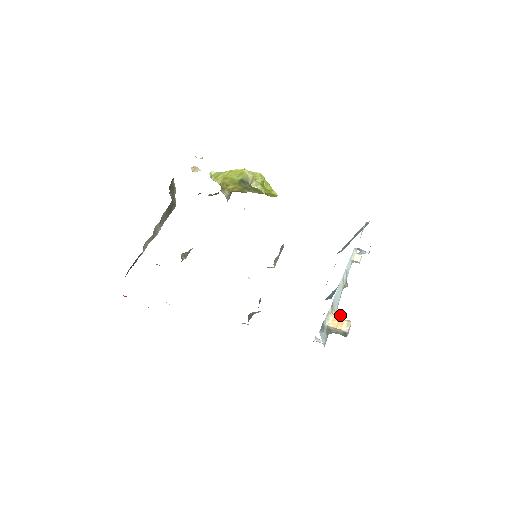
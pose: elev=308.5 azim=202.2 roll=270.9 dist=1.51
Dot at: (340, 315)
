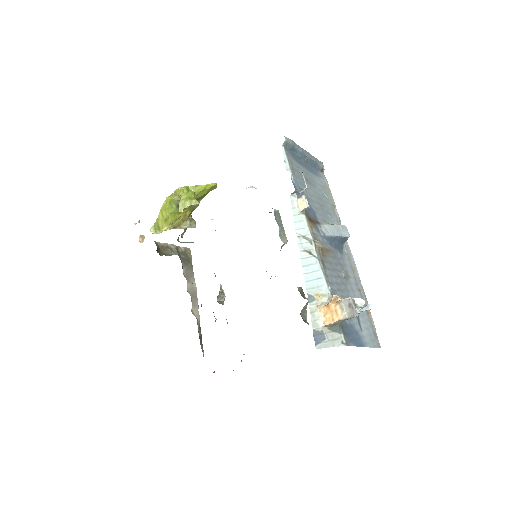
Dot at: (330, 298)
